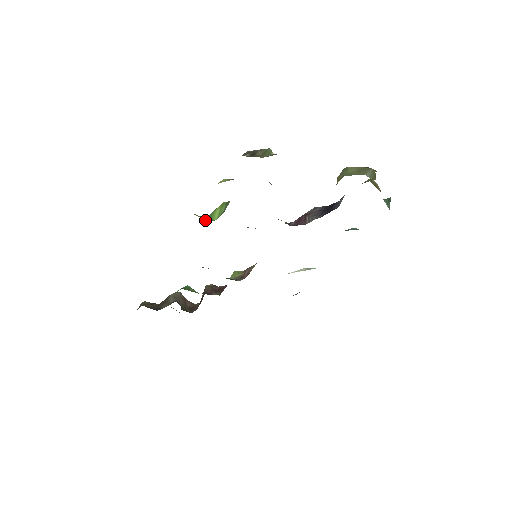
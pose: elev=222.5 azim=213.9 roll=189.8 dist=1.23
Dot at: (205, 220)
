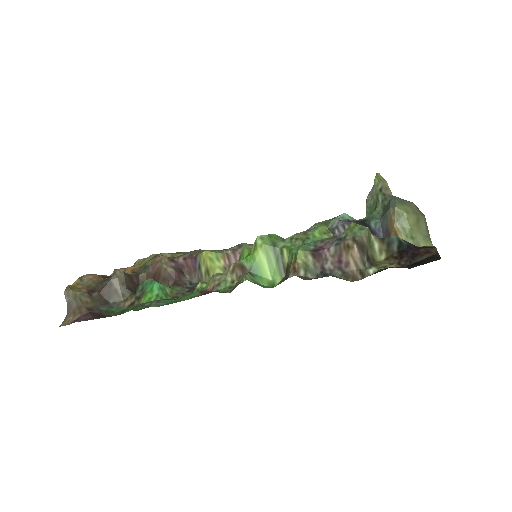
Dot at: (260, 284)
